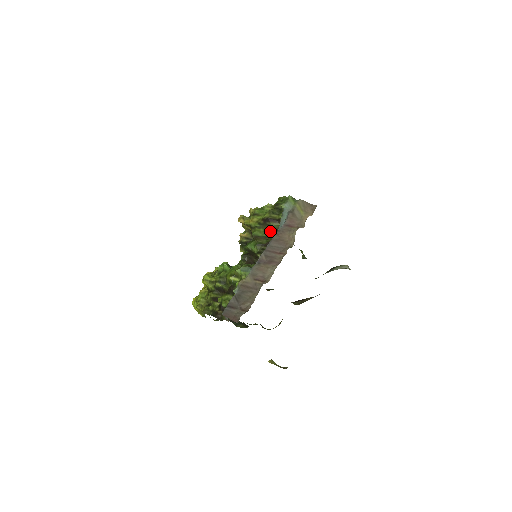
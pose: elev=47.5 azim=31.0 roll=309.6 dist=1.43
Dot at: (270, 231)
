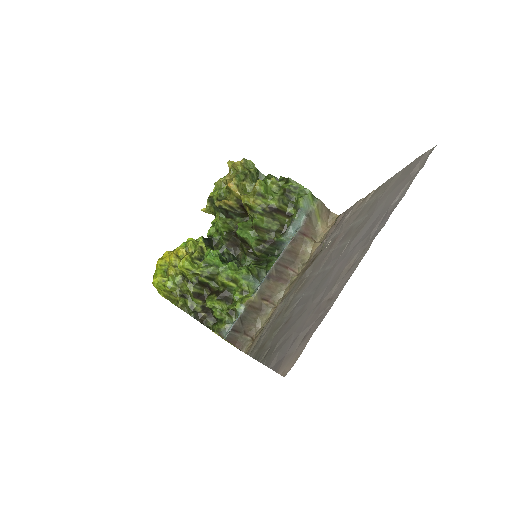
Dot at: (275, 225)
